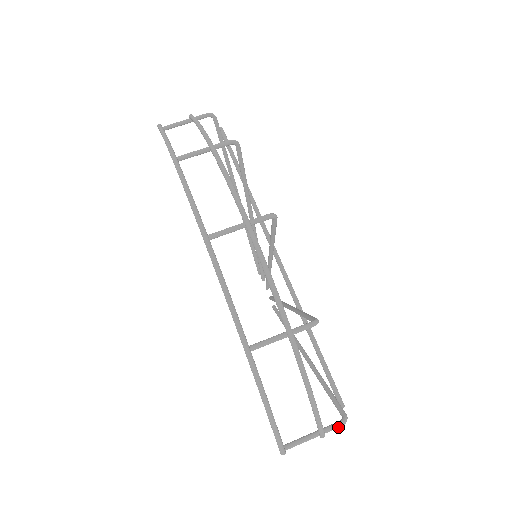
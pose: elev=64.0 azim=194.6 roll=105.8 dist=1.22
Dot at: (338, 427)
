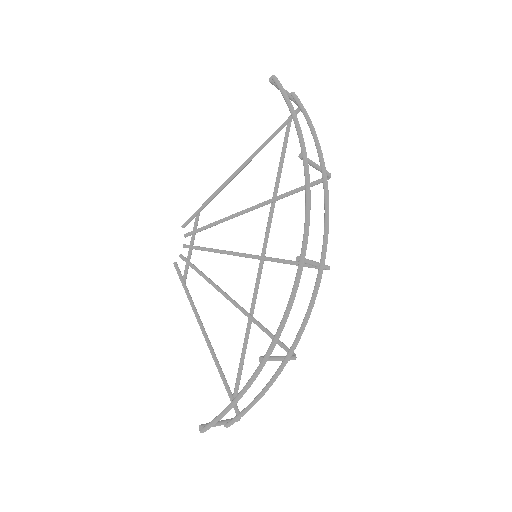
Dot at: occluded
